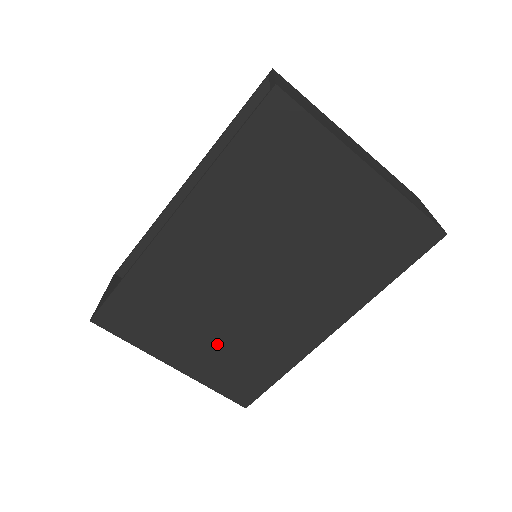
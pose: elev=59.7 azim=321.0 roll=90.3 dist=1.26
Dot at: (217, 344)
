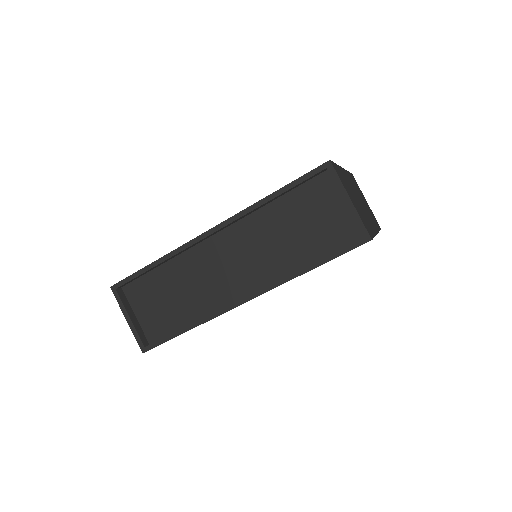
Dot at: occluded
